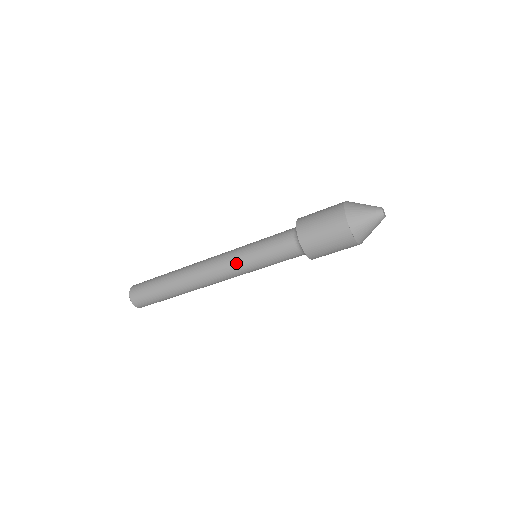
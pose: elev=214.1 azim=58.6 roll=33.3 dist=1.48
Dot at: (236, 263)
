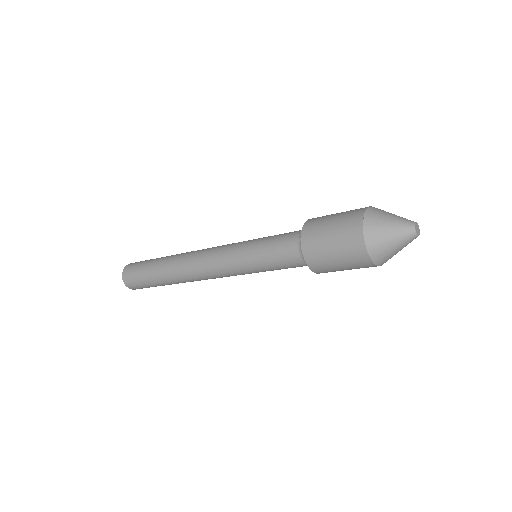
Dot at: (231, 265)
